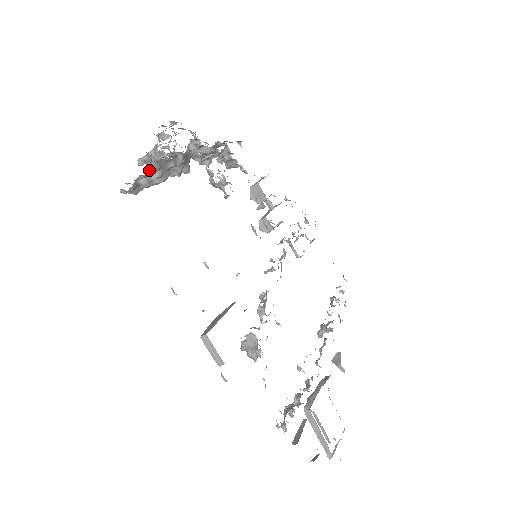
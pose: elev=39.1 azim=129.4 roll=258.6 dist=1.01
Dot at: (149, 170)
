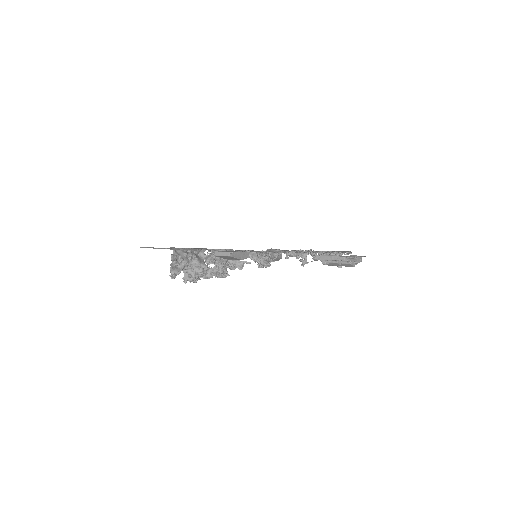
Dot at: (172, 255)
